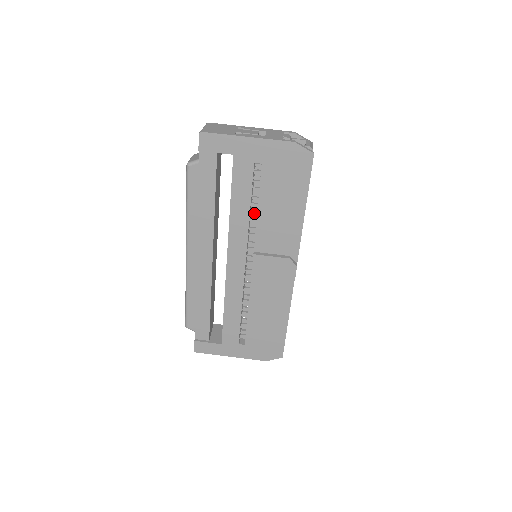
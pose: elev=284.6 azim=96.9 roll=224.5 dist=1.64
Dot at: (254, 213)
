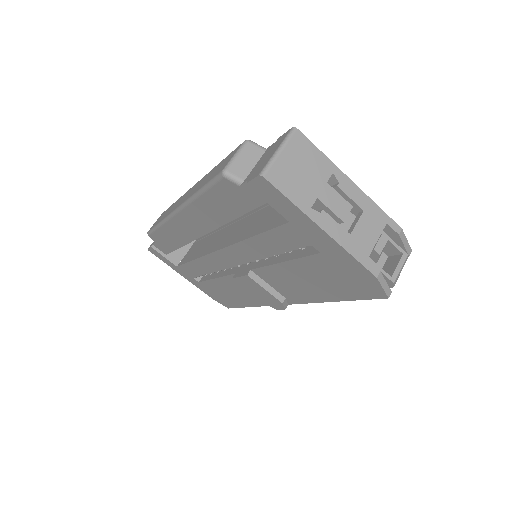
Dot at: occluded
